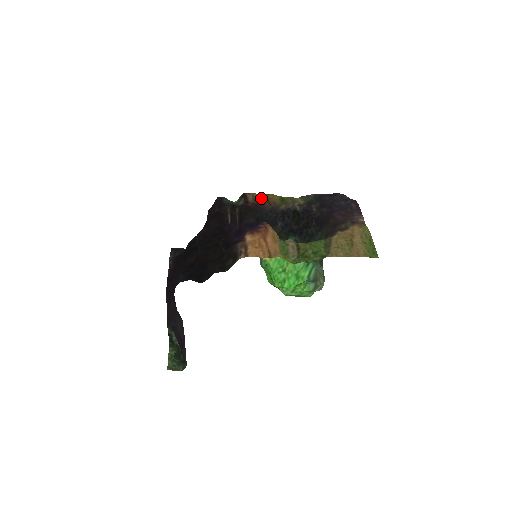
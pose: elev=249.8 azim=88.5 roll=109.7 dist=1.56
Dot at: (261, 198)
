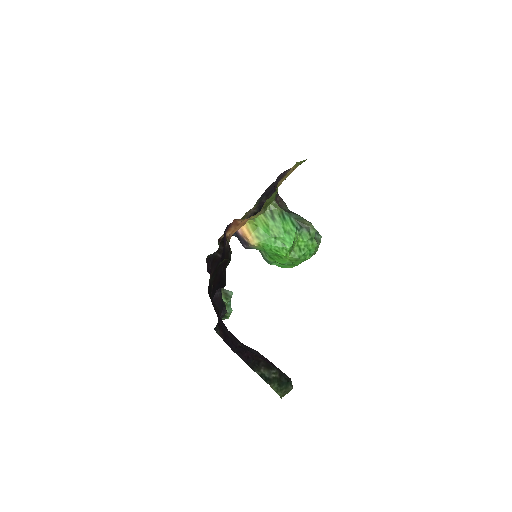
Dot at: occluded
